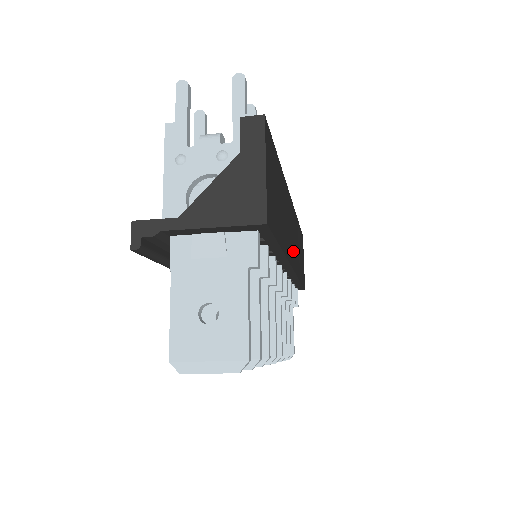
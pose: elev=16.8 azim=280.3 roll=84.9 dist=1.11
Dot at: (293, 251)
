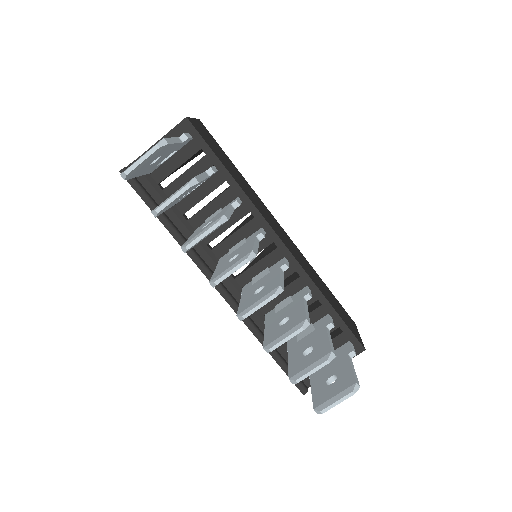
Dot at: (287, 244)
